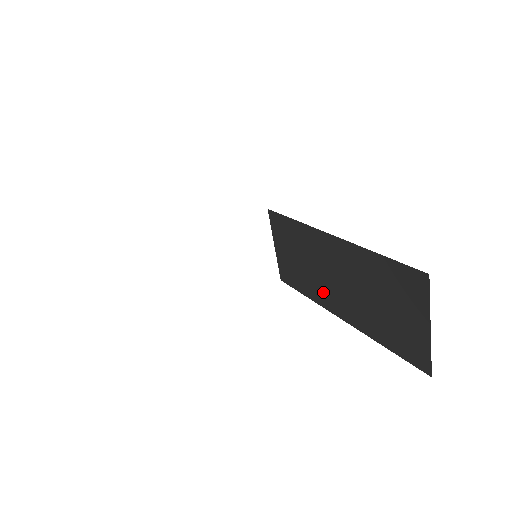
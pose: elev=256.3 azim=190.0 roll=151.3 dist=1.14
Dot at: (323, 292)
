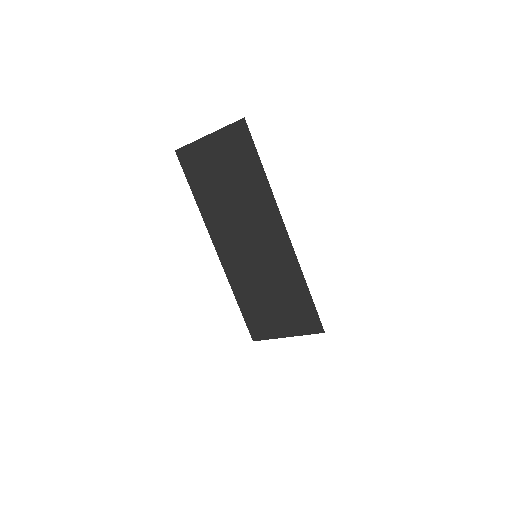
Dot at: (222, 225)
